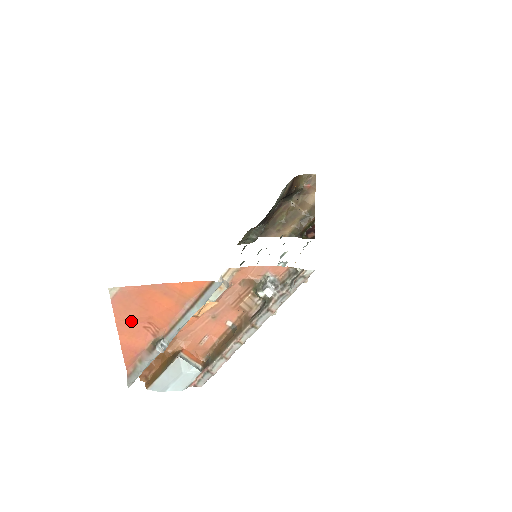
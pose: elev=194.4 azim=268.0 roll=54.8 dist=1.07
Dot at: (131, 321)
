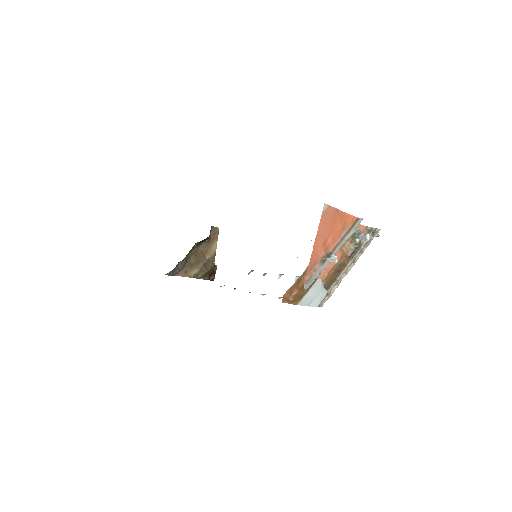
Dot at: (322, 234)
